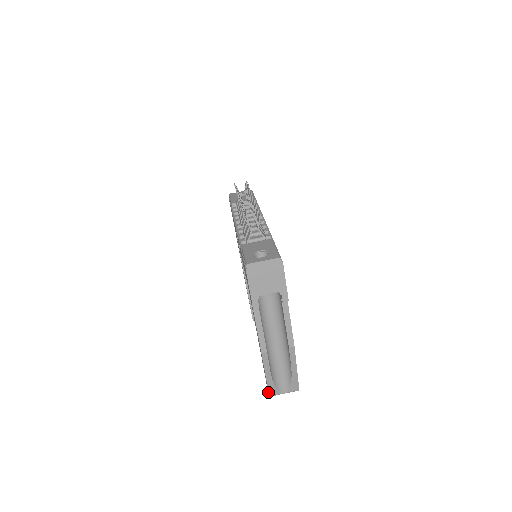
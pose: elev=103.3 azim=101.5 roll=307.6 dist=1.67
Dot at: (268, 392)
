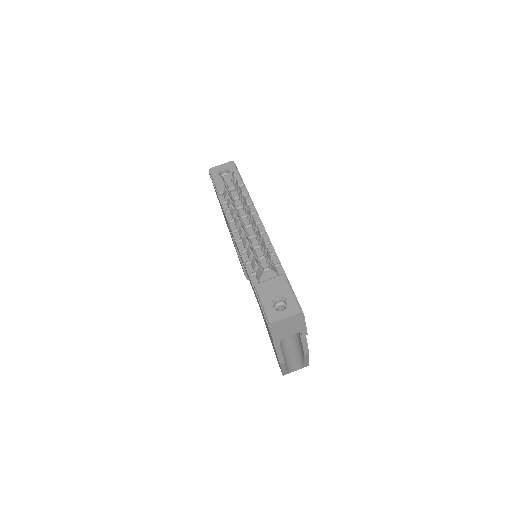
Dot at: occluded
